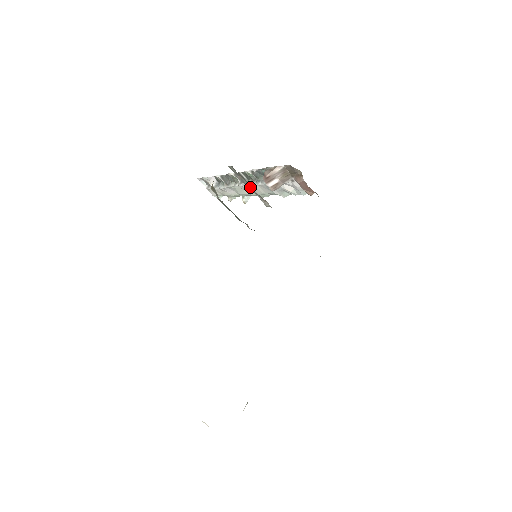
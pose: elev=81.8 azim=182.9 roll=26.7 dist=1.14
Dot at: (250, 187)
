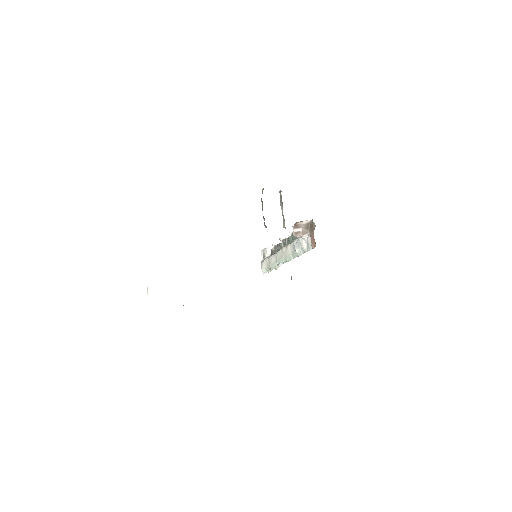
Dot at: (282, 209)
